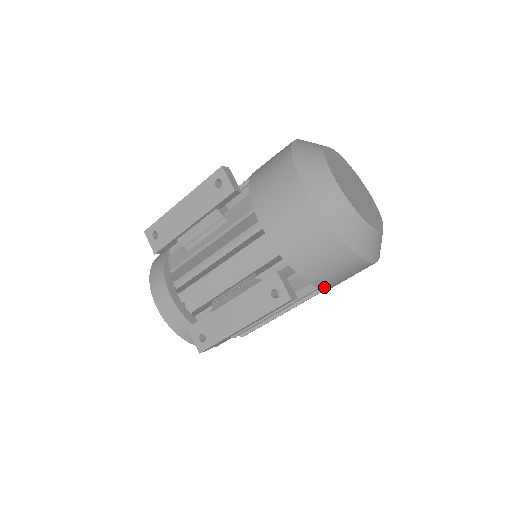
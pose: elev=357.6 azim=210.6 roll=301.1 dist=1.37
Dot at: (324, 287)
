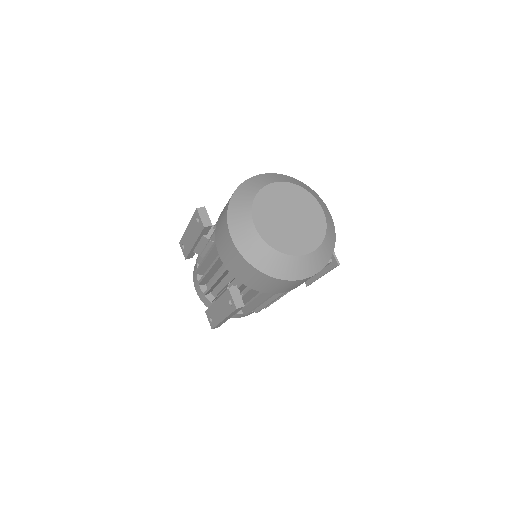
Dot at: (278, 292)
